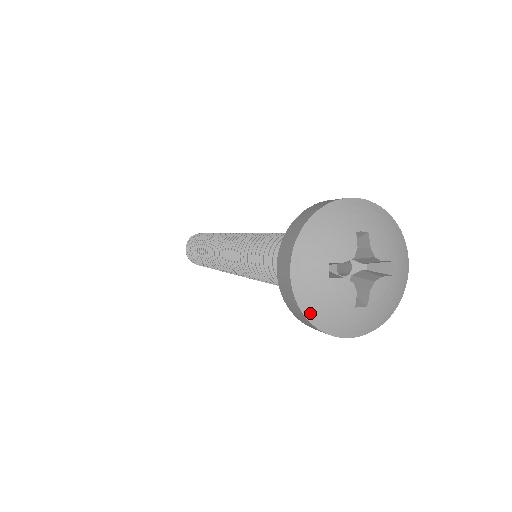
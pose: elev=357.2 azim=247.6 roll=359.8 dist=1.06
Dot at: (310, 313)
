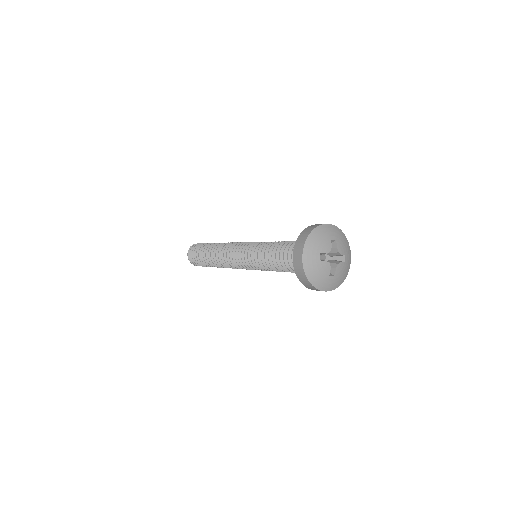
Dot at: (310, 277)
